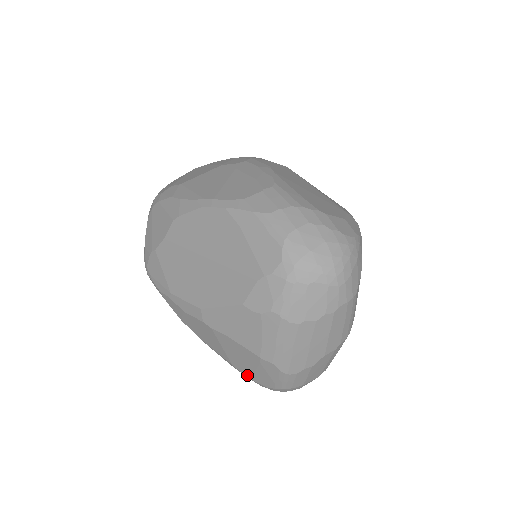
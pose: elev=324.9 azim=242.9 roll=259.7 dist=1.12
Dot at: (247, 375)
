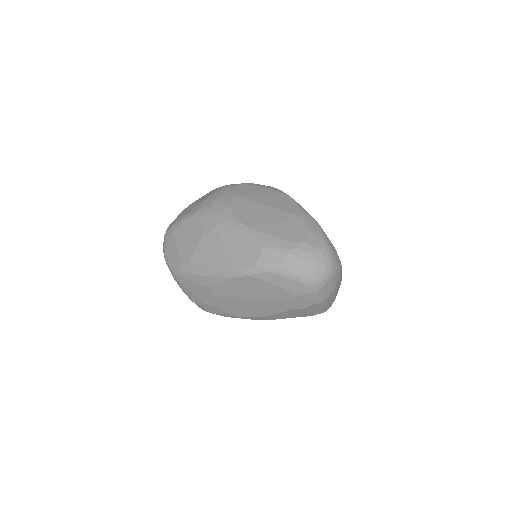
Dot at: occluded
